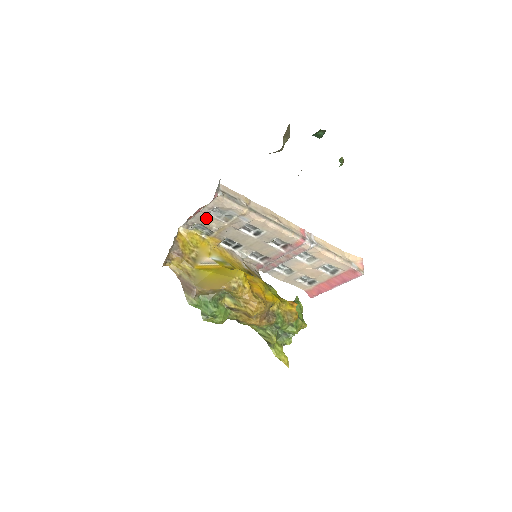
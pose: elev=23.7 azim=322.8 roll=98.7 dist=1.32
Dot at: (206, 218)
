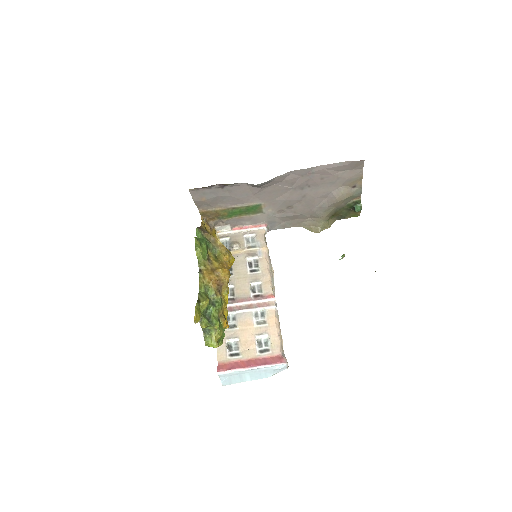
Dot at: (240, 238)
